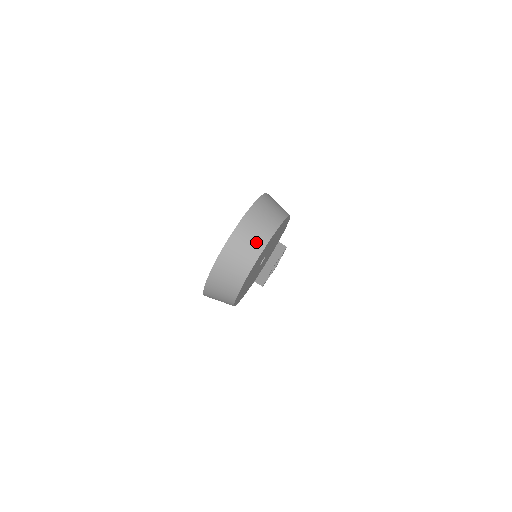
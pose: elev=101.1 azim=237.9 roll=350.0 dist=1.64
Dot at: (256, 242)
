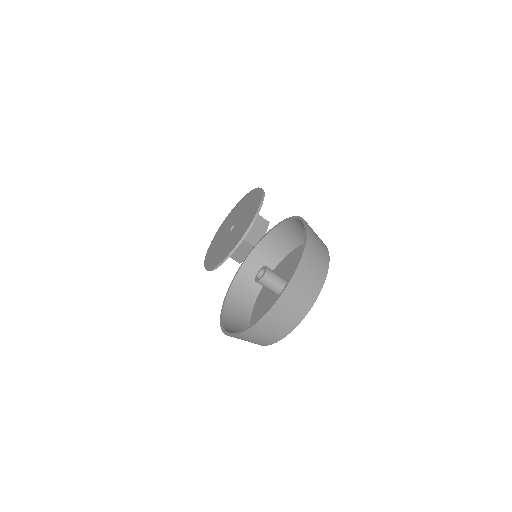
Dot at: (306, 299)
